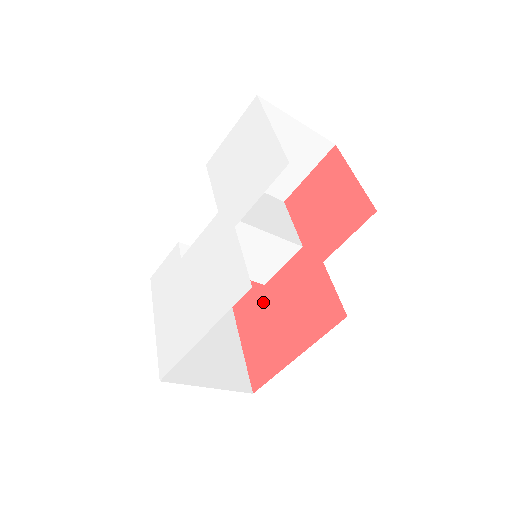
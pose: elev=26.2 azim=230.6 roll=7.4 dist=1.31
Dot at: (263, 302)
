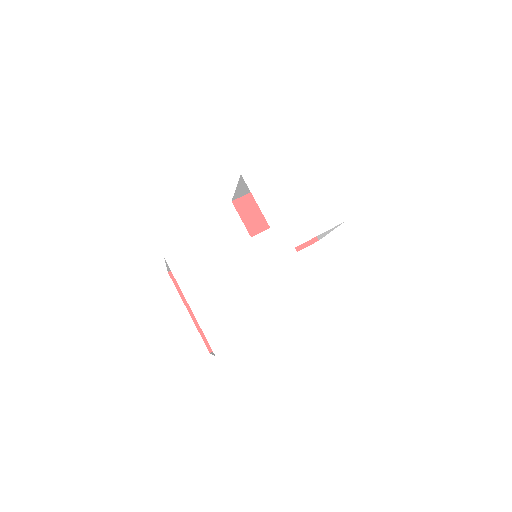
Dot at: occluded
